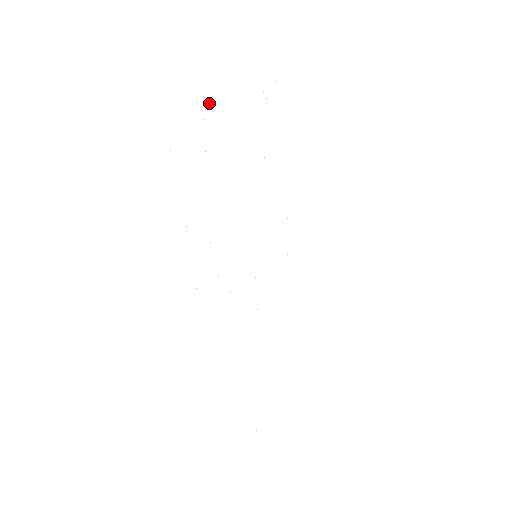
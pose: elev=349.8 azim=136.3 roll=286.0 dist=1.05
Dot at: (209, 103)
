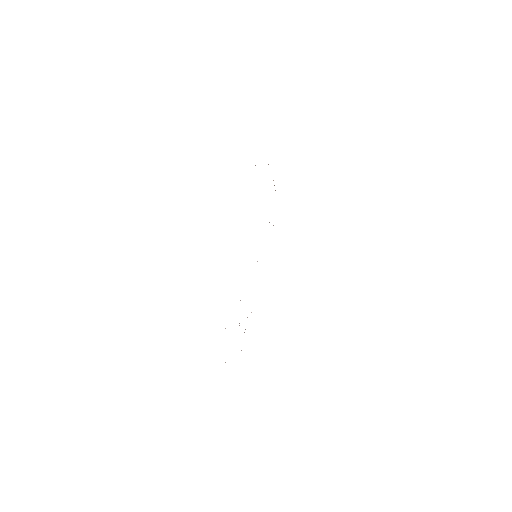
Dot at: occluded
